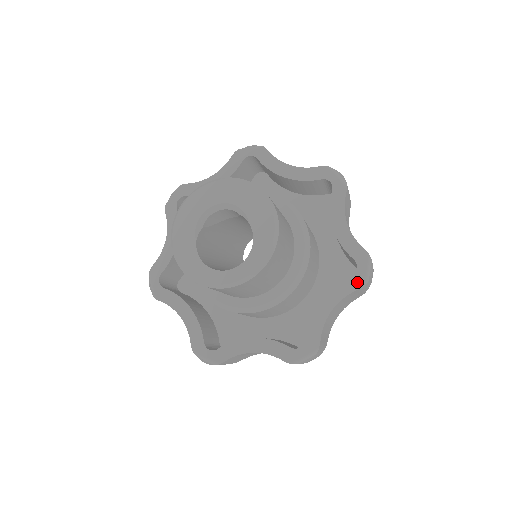
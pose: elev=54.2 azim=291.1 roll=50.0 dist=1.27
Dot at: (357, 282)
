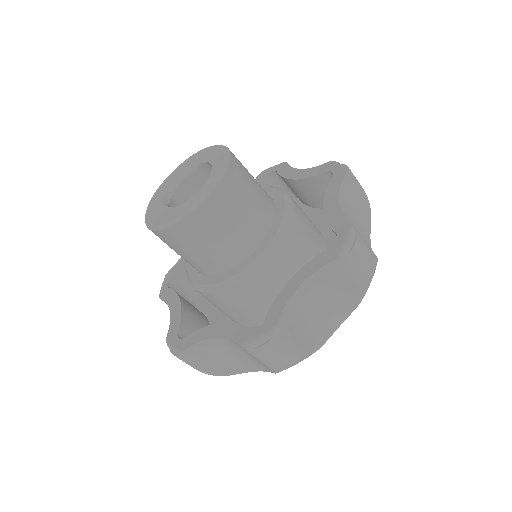
Dot at: (340, 175)
